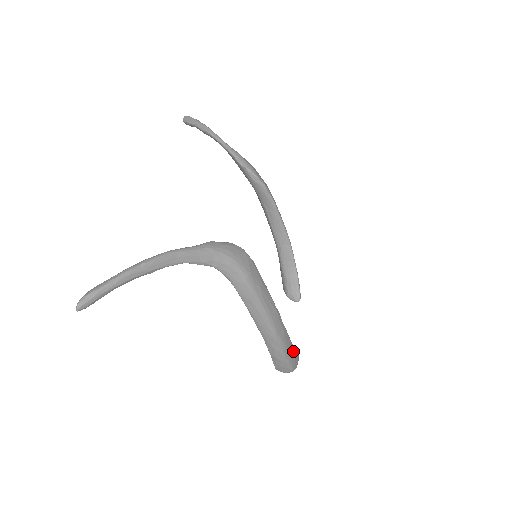
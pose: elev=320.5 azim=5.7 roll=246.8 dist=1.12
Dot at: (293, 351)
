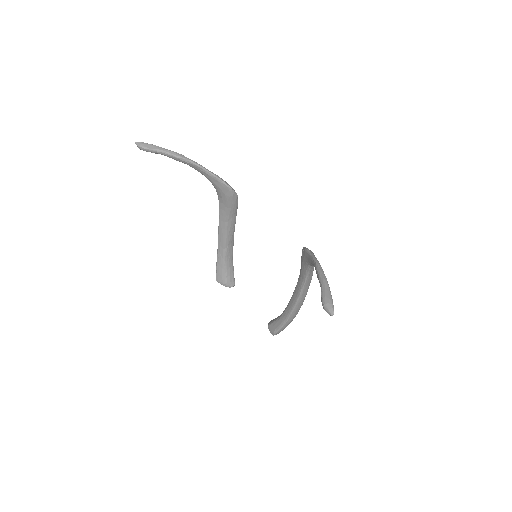
Dot at: occluded
